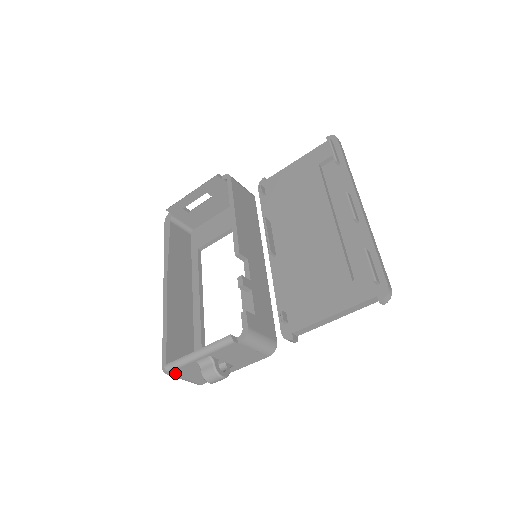
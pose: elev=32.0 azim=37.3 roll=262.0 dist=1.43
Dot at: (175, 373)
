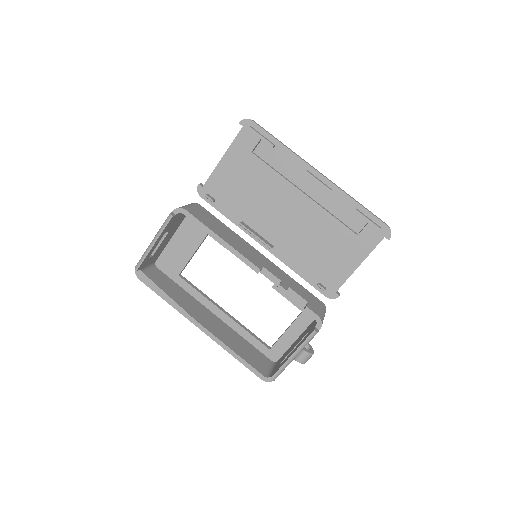
Dot at: occluded
